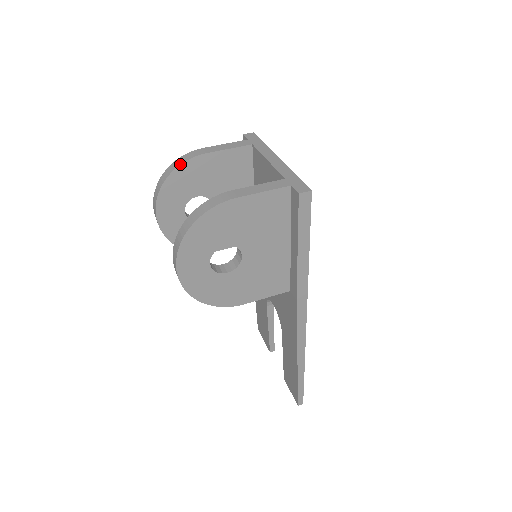
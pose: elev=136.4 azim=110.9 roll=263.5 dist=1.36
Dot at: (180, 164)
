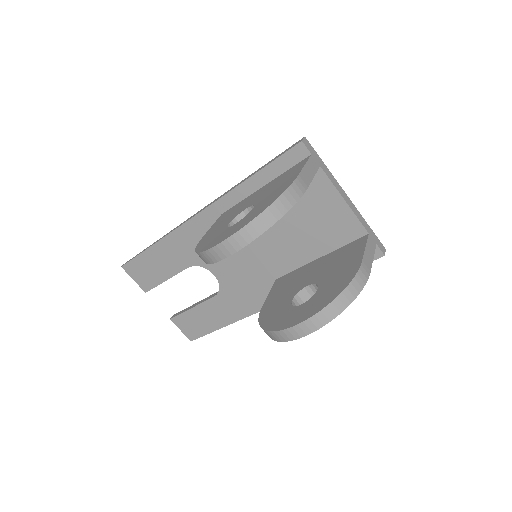
Dot at: occluded
